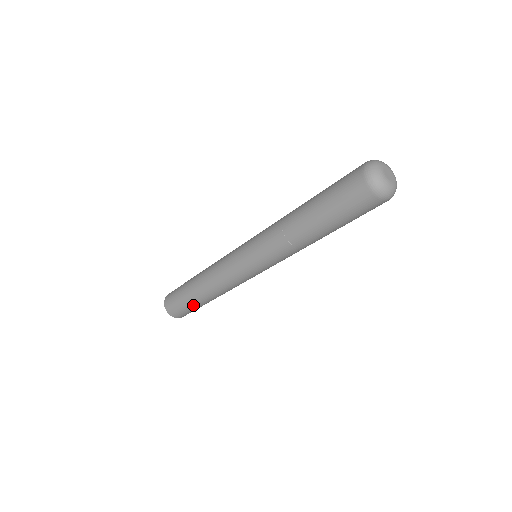
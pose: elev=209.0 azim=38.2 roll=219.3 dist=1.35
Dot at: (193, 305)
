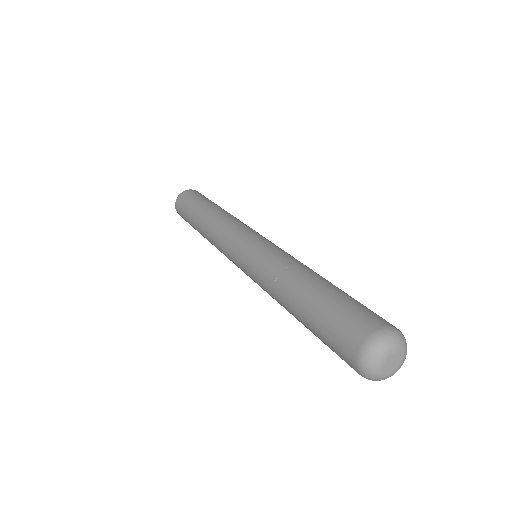
Dot at: occluded
